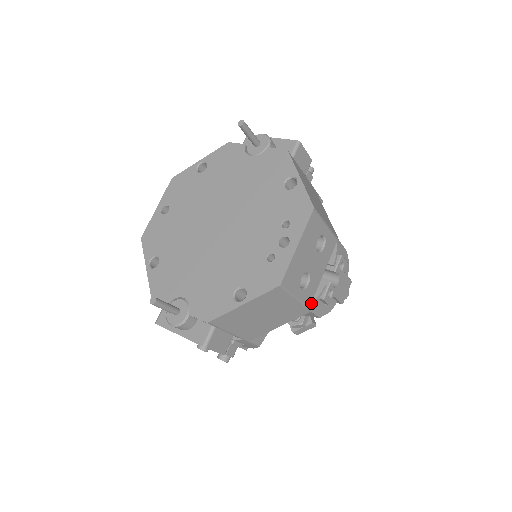
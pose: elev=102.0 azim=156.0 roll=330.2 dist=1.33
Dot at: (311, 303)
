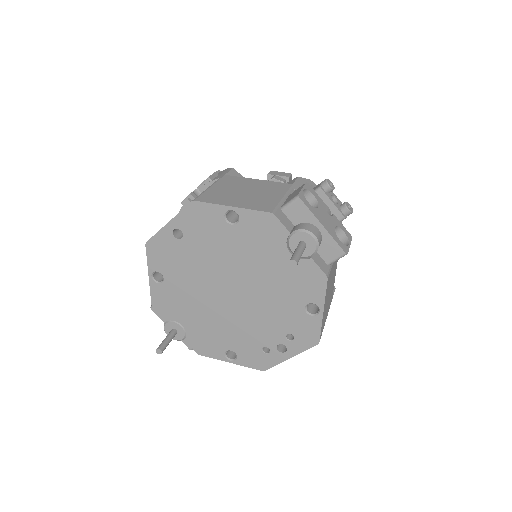
Dot at: occluded
